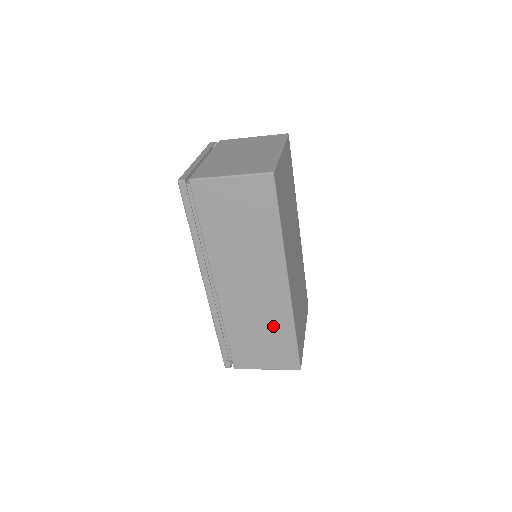
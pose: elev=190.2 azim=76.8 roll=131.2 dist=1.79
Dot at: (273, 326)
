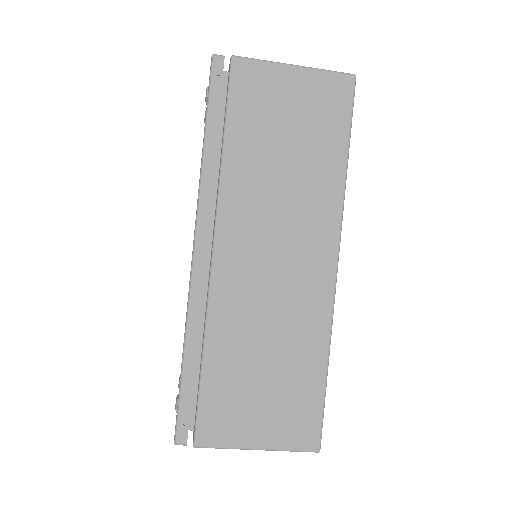
Dot at: (294, 346)
